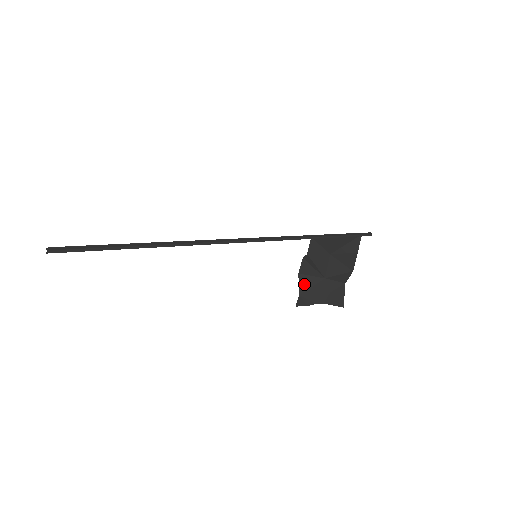
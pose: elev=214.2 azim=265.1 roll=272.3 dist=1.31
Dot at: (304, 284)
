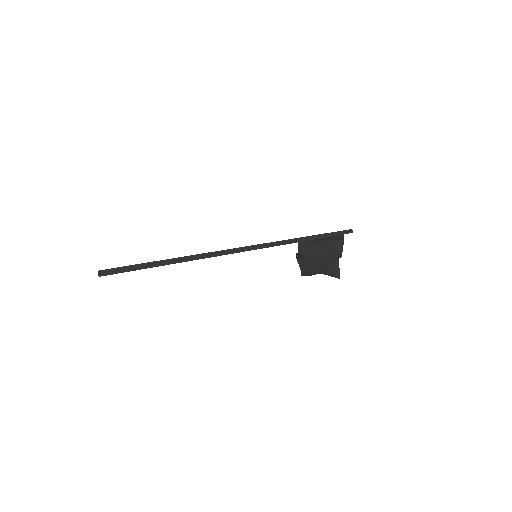
Dot at: (303, 265)
